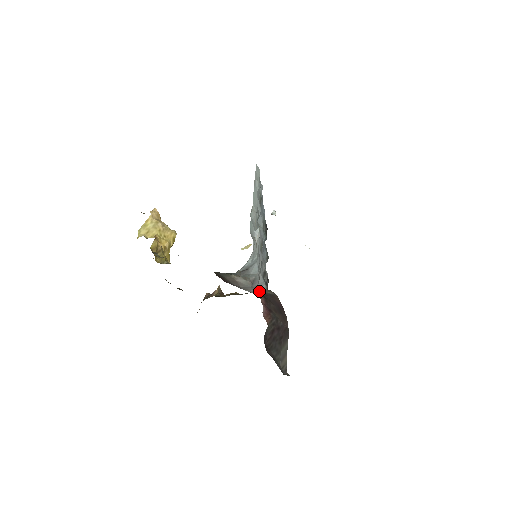
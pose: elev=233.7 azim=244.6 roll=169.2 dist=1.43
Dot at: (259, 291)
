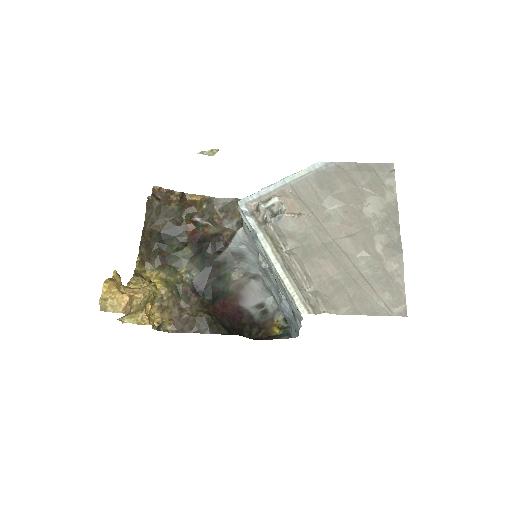
Dot at: (266, 295)
